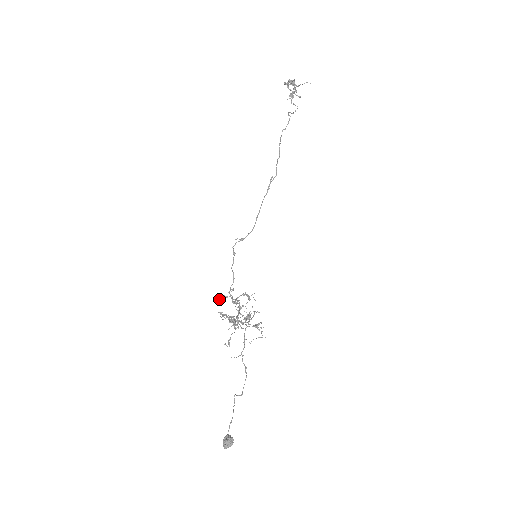
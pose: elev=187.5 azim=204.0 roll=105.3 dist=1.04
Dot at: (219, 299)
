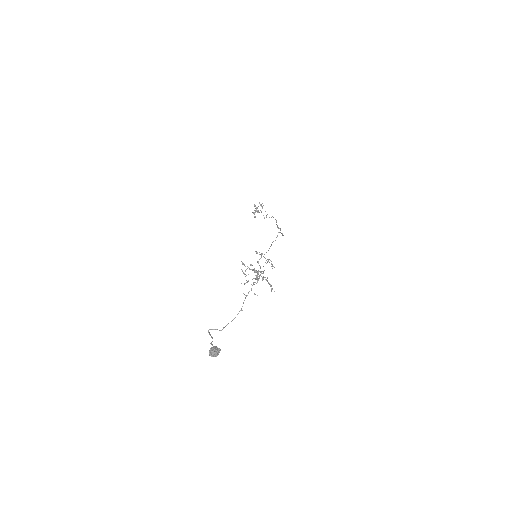
Dot at: occluded
